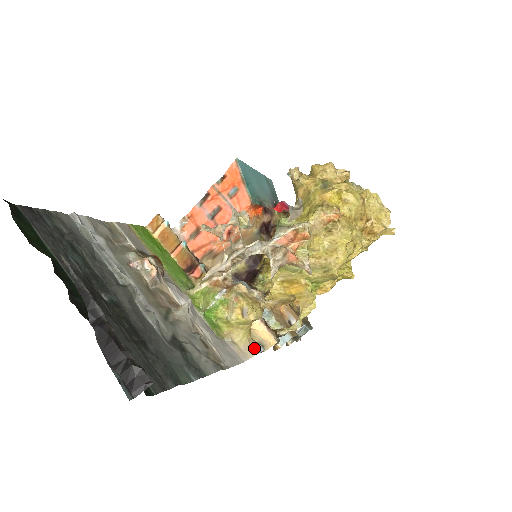
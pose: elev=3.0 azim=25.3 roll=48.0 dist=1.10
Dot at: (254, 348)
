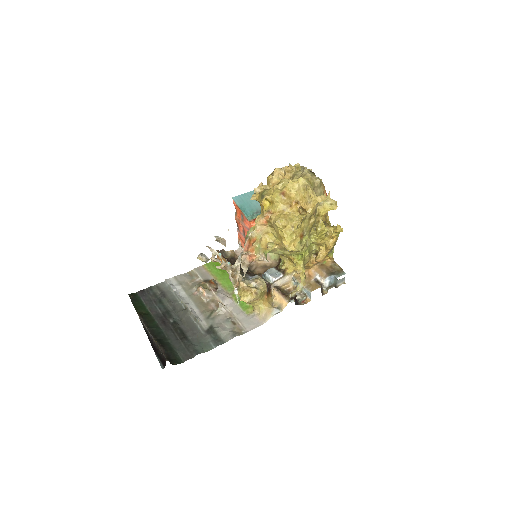
Dot at: (270, 313)
